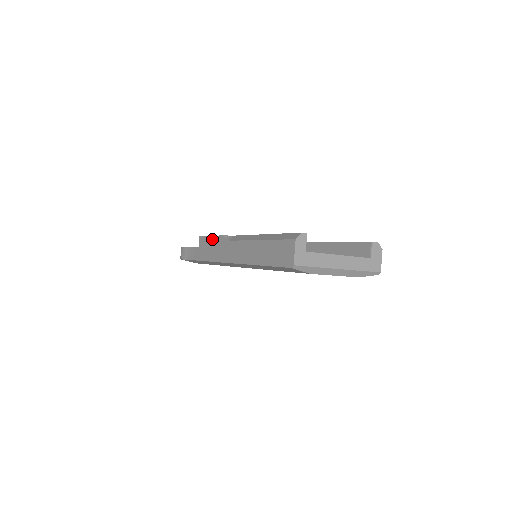
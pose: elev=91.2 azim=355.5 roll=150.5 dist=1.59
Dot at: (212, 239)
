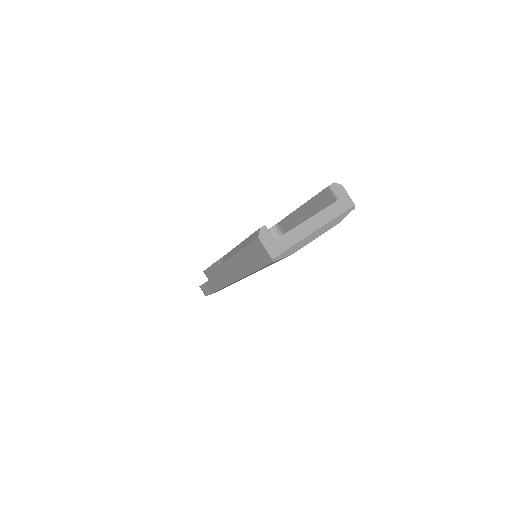
Dot at: (211, 269)
